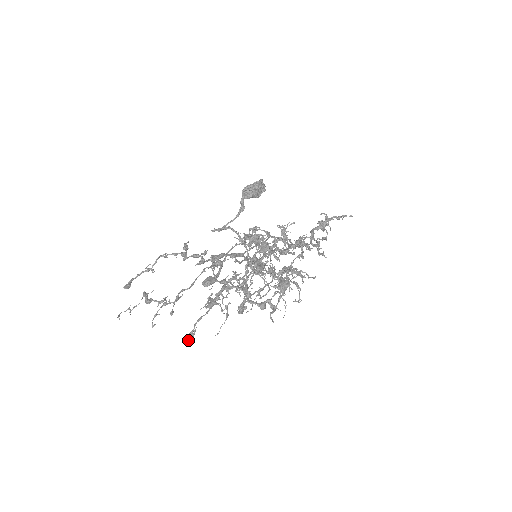
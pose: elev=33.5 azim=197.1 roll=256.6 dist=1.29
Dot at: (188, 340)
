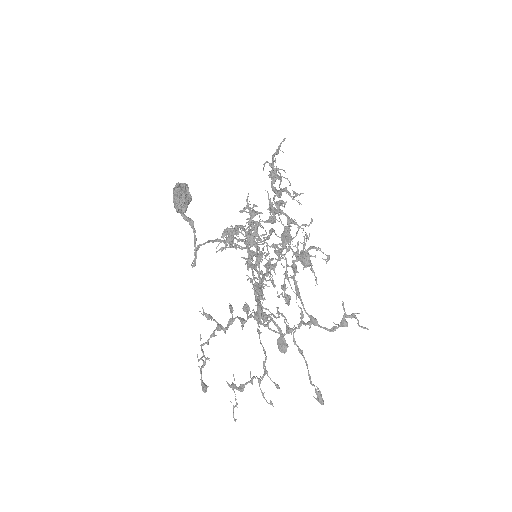
Dot at: (322, 400)
